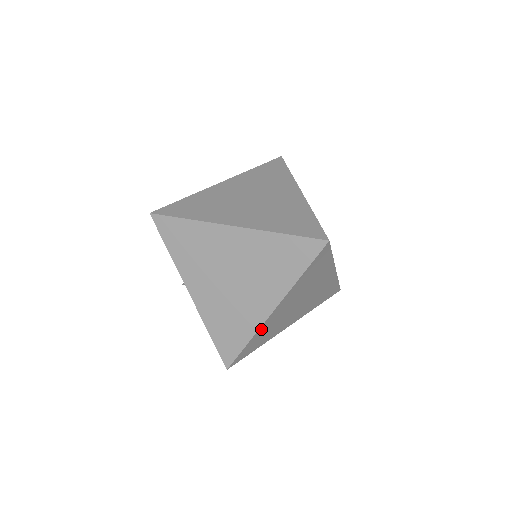
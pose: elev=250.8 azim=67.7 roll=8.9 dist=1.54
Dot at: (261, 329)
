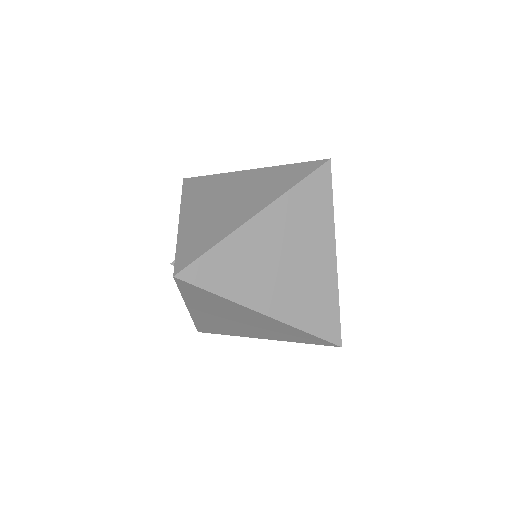
Dot at: (235, 238)
